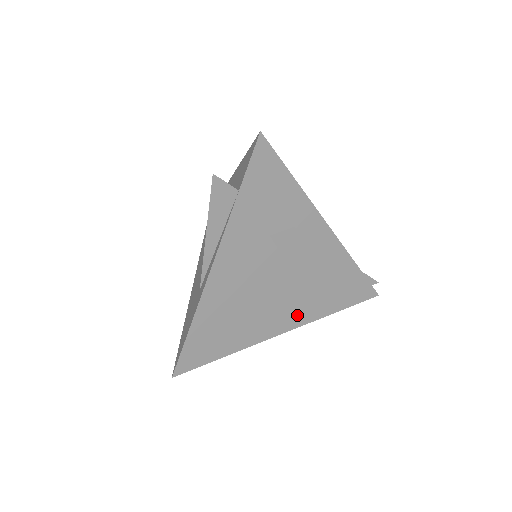
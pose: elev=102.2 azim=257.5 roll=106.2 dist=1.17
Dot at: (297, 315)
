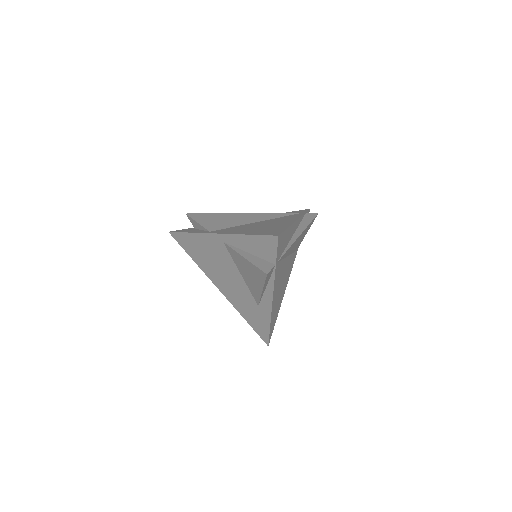
Dot at: (292, 263)
